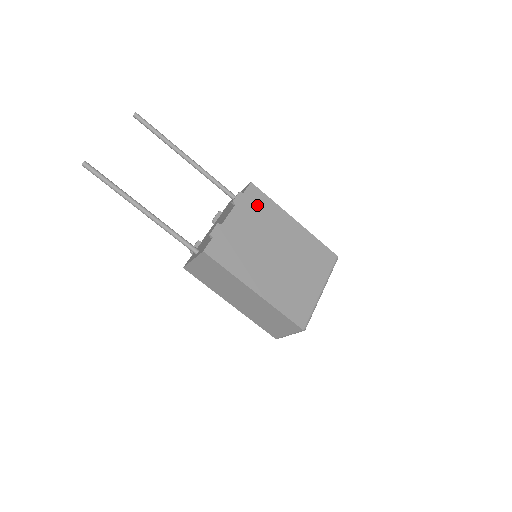
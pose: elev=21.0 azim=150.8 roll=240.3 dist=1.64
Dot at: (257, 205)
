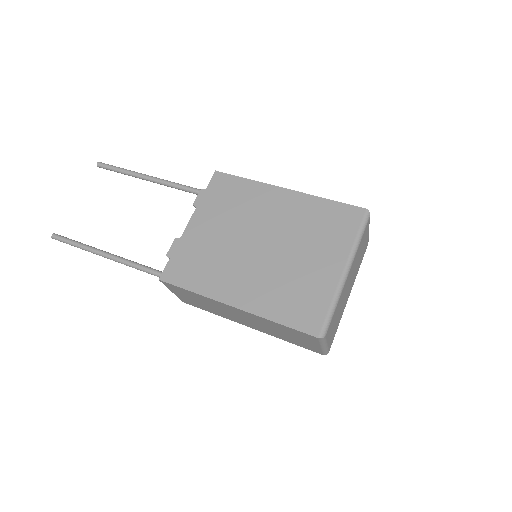
Dot at: (226, 194)
